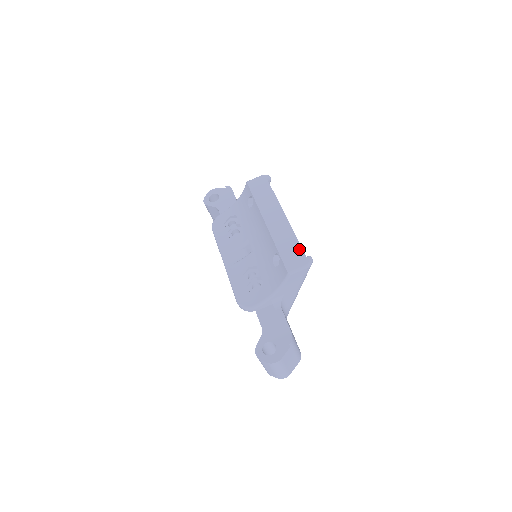
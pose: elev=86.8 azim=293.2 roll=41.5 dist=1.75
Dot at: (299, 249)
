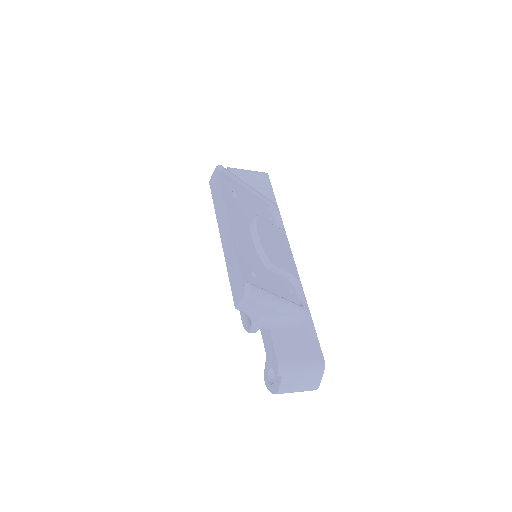
Dot at: (238, 274)
